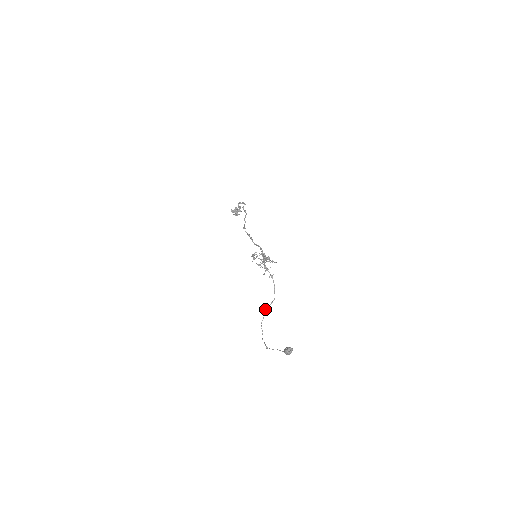
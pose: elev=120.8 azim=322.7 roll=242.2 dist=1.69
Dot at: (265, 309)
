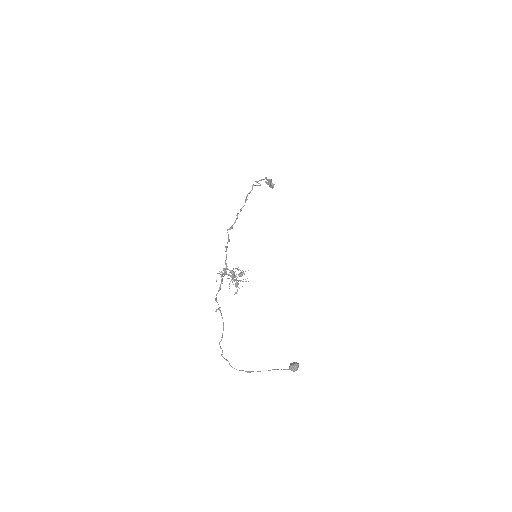
Dot at: (219, 343)
